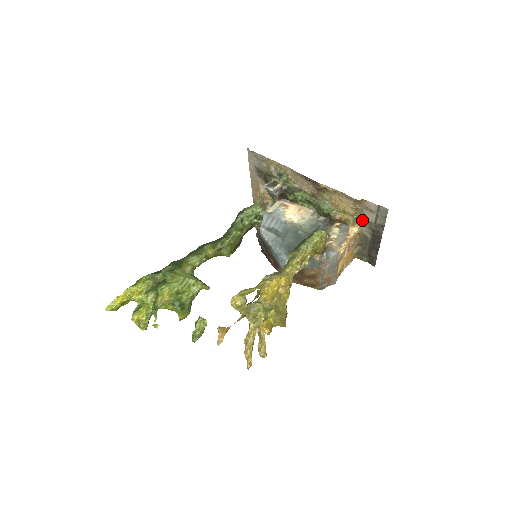
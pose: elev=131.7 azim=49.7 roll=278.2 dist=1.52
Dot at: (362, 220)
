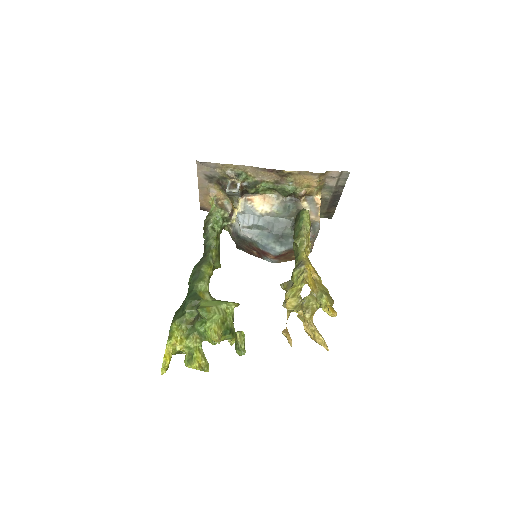
Dot at: (323, 187)
